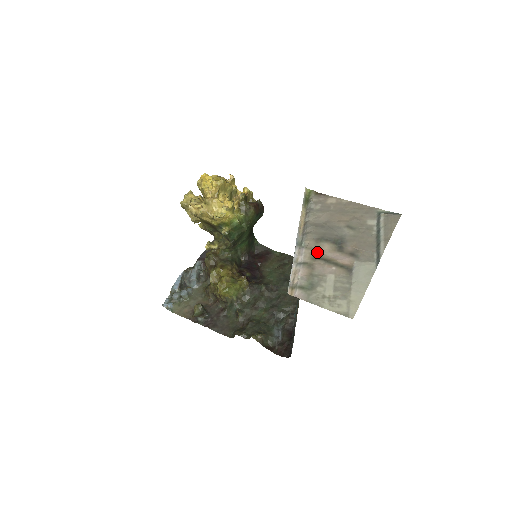
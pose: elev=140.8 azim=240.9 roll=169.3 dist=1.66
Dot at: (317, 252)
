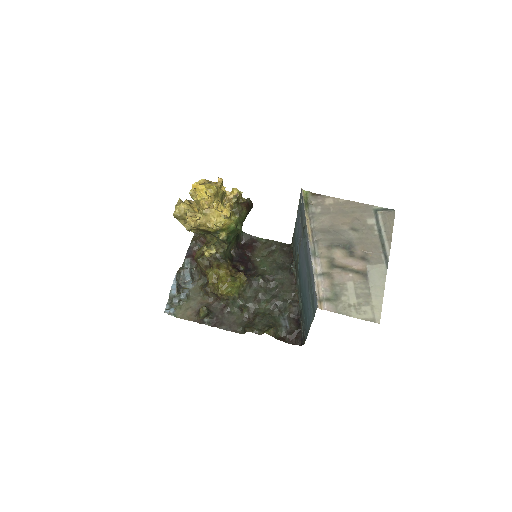
Dot at: (332, 260)
